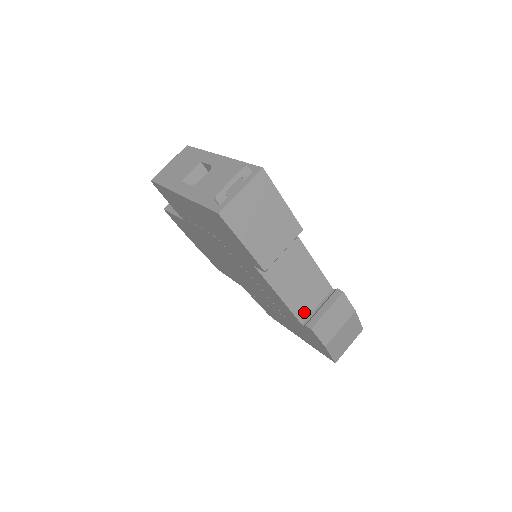
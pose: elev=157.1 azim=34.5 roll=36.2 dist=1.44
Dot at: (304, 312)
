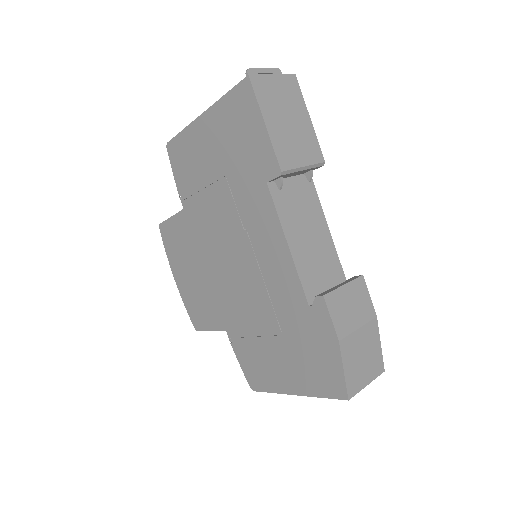
Dot at: (313, 290)
